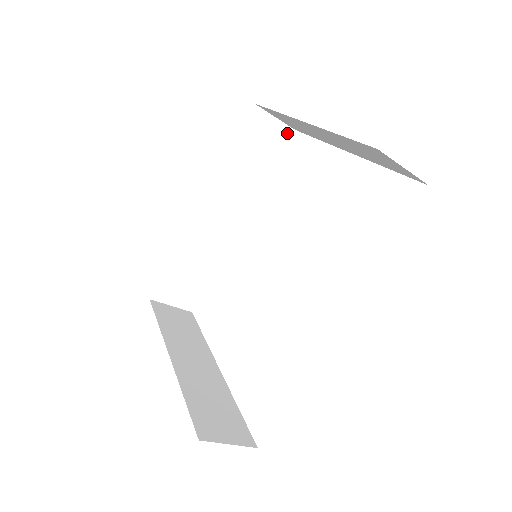
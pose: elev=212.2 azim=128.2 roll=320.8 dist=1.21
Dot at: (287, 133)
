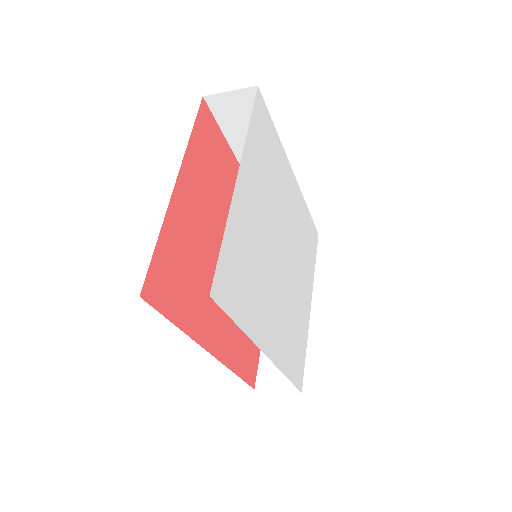
Dot at: (254, 93)
